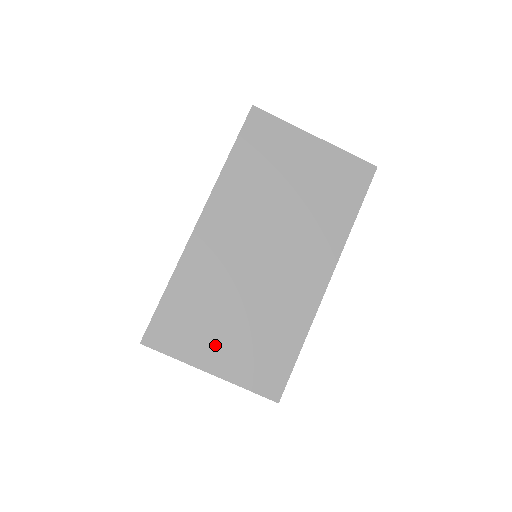
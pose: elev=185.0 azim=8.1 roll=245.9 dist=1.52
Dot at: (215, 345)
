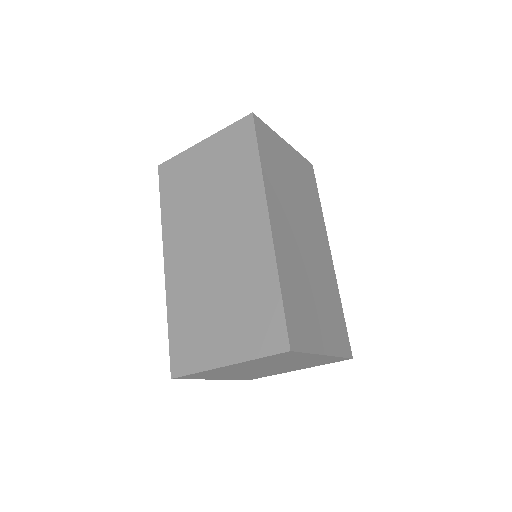
Dot at: (318, 329)
